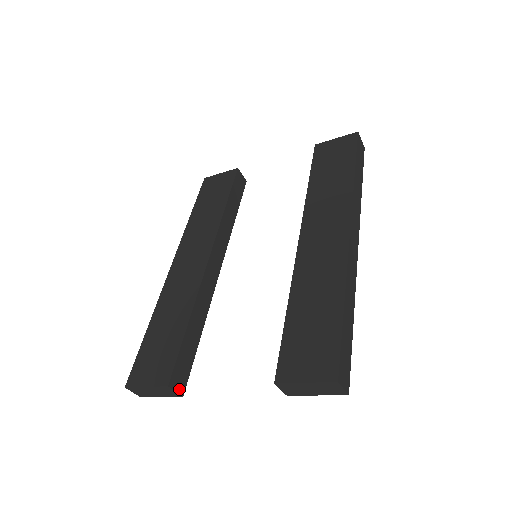
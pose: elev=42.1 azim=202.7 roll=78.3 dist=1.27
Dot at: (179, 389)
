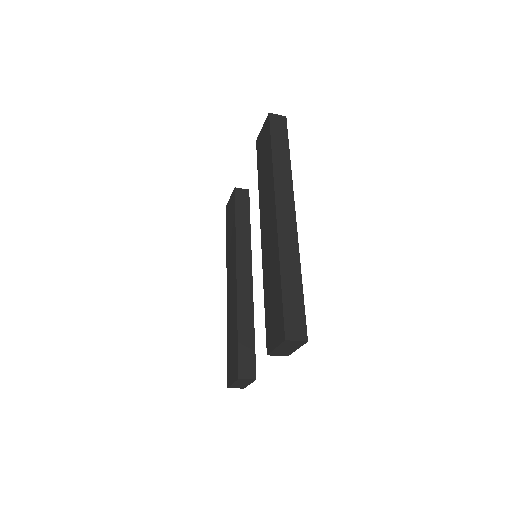
Dot at: (250, 376)
